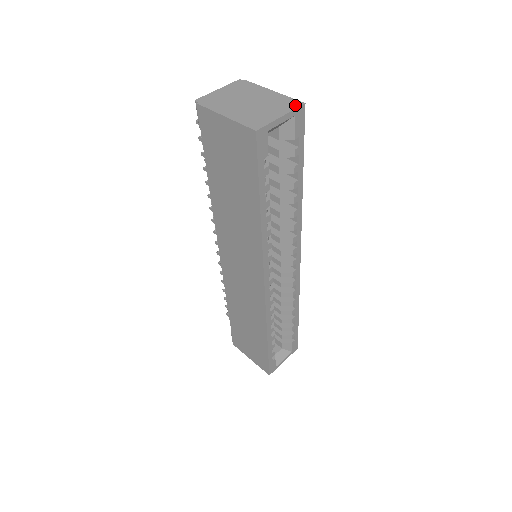
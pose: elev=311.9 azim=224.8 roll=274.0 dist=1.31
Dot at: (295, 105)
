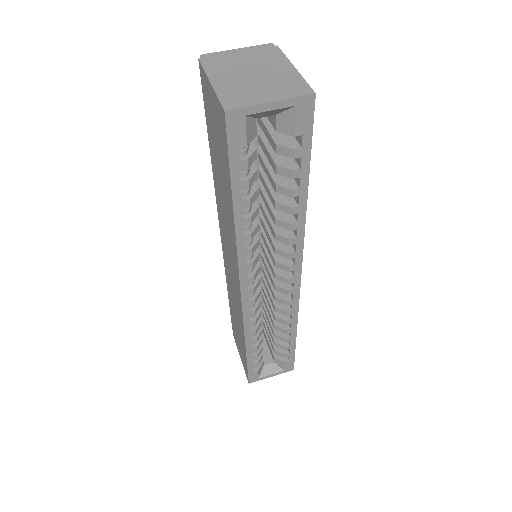
Dot at: (301, 92)
